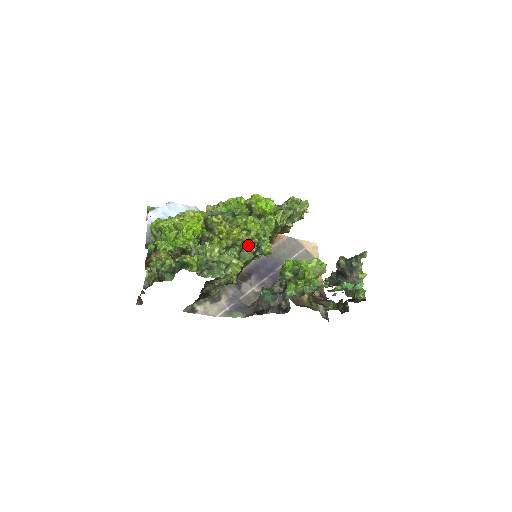
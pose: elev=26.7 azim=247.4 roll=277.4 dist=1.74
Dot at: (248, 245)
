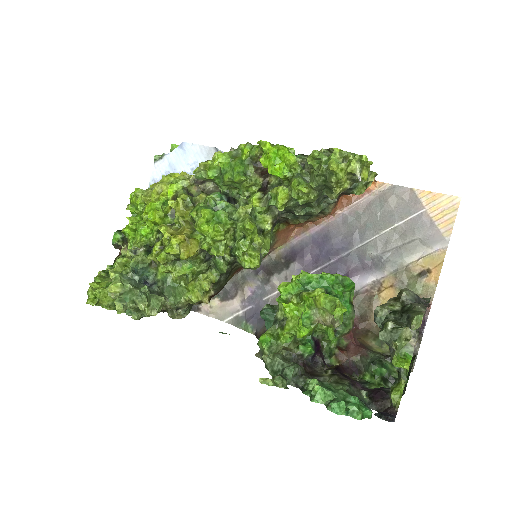
Dot at: occluded
